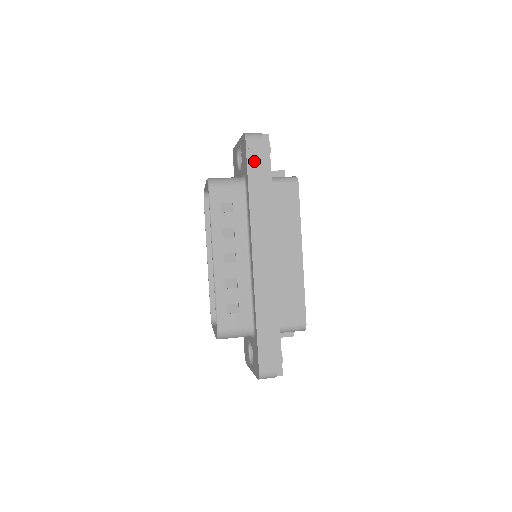
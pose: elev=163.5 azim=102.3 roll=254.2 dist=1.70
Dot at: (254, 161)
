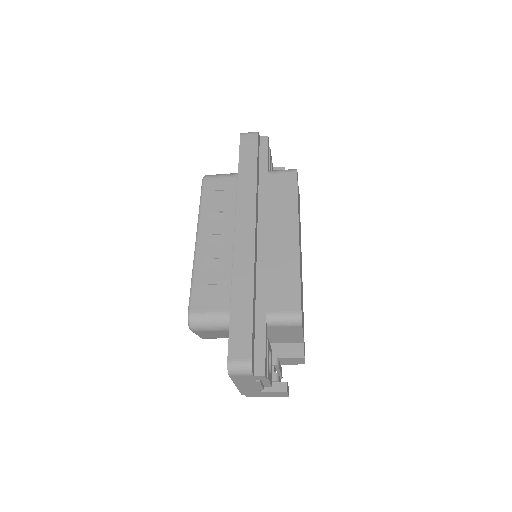
Dot at: (247, 150)
